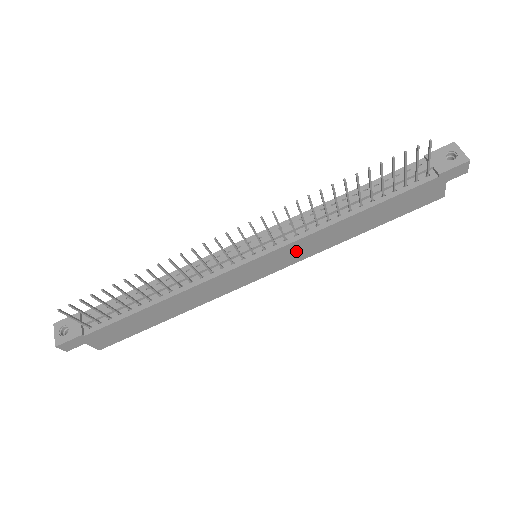
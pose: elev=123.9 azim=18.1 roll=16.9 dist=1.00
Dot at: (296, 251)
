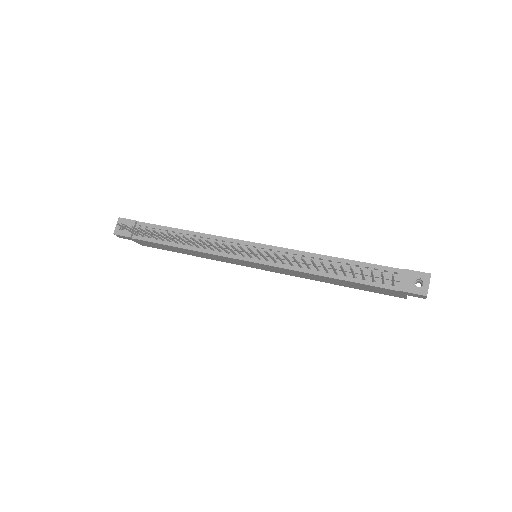
Dot at: (282, 270)
